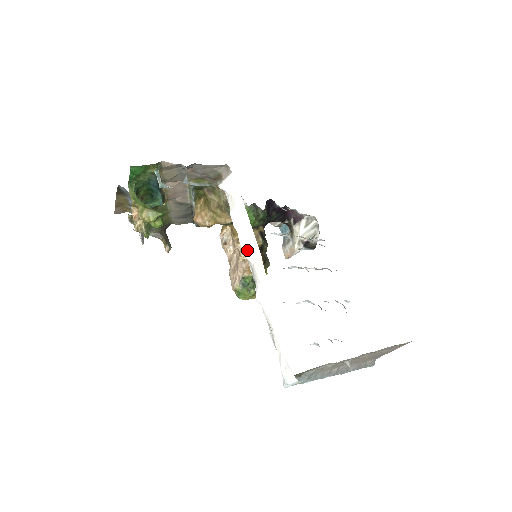
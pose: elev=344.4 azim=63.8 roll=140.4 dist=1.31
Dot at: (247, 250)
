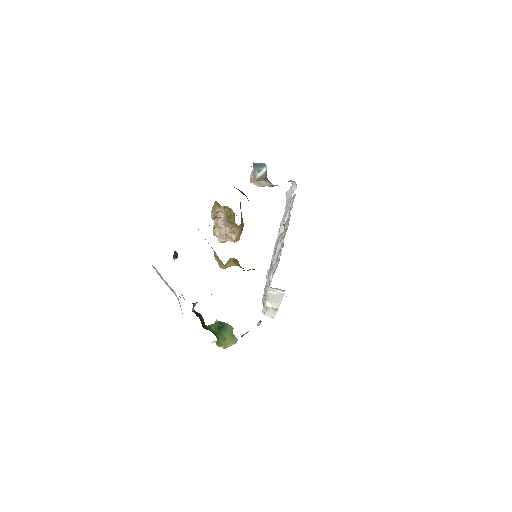
Dot at: (271, 300)
